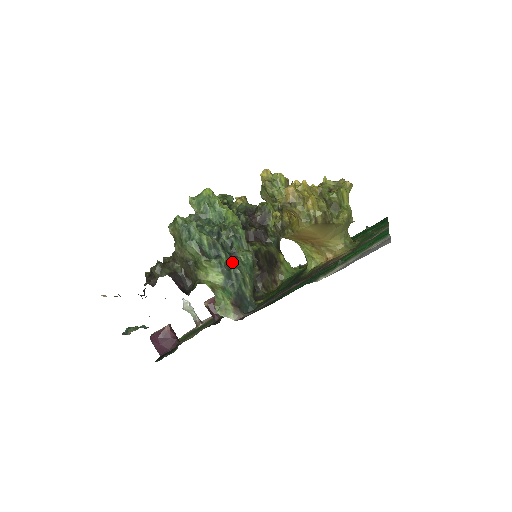
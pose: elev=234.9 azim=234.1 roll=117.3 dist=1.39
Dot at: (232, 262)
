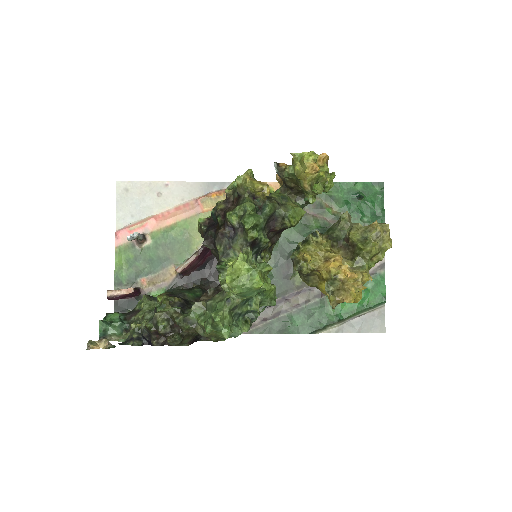
Dot at: occluded
